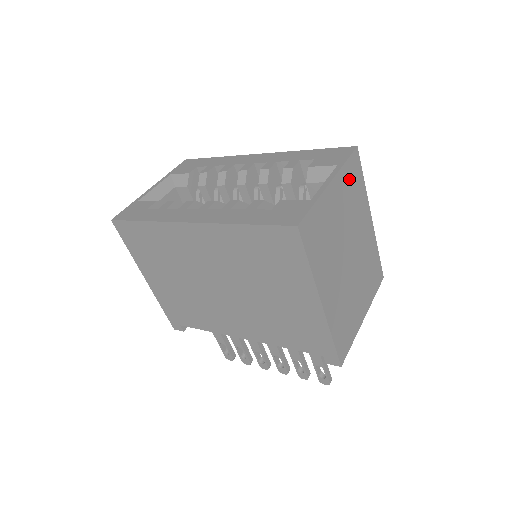
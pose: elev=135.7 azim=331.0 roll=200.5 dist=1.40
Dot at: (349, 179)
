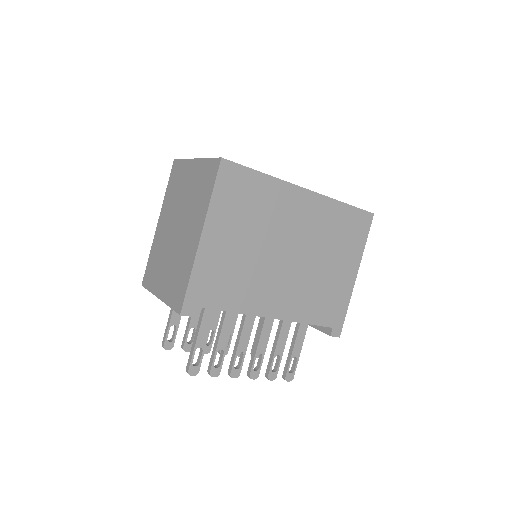
Dot at: occluded
